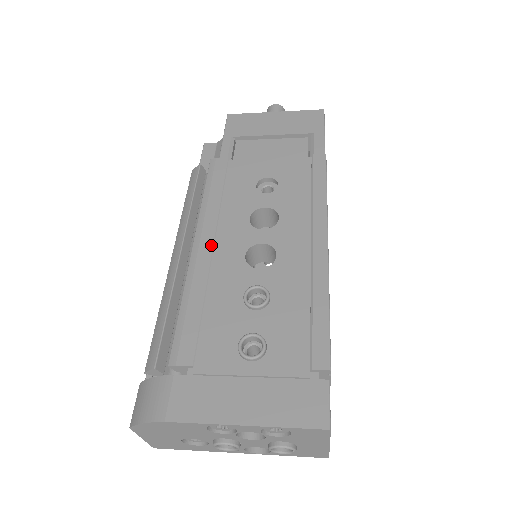
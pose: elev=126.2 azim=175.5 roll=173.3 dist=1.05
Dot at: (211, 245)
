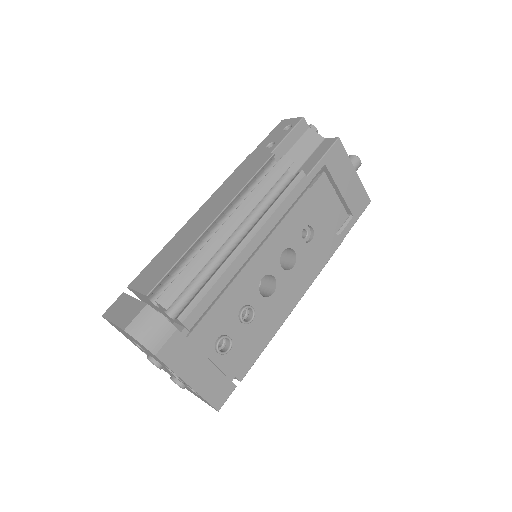
Dot at: (254, 250)
